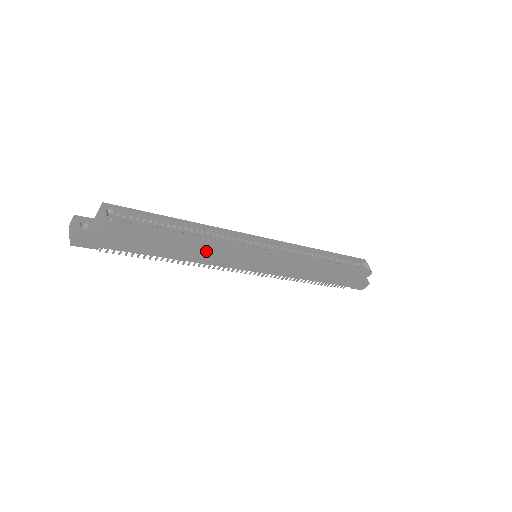
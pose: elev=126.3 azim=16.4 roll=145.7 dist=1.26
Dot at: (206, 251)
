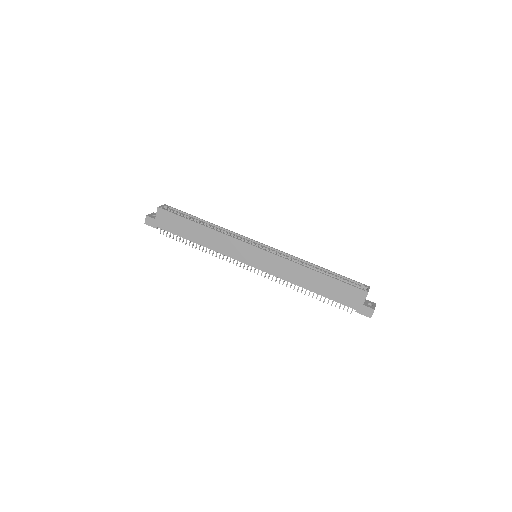
Dot at: (214, 239)
